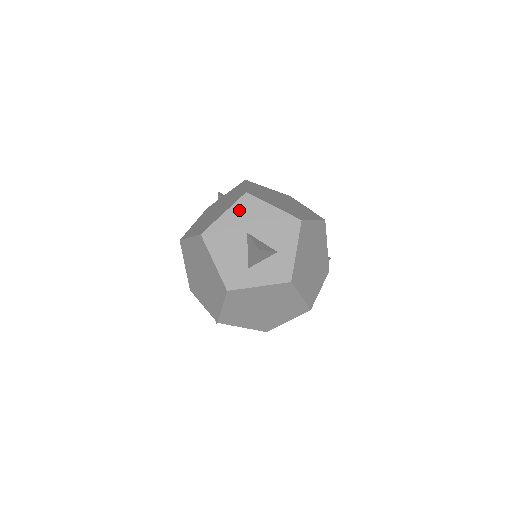
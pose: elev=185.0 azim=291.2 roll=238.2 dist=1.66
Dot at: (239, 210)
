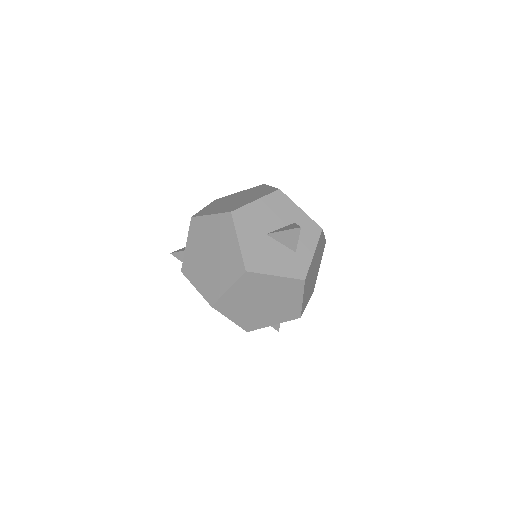
Dot at: (243, 227)
